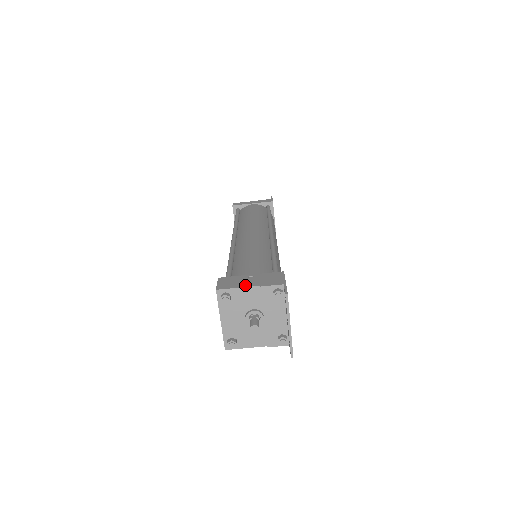
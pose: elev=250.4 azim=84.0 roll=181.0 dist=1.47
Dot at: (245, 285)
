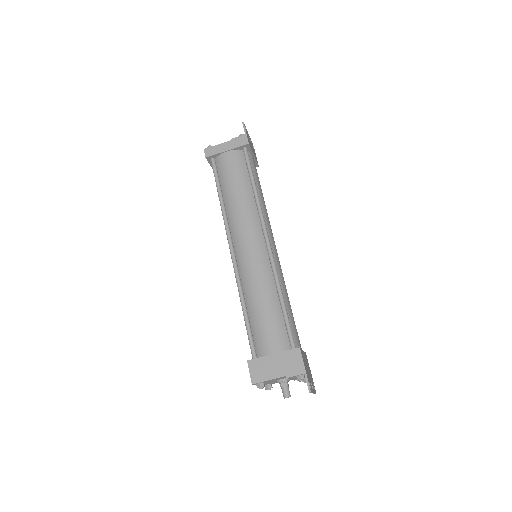
Dot at: (273, 376)
